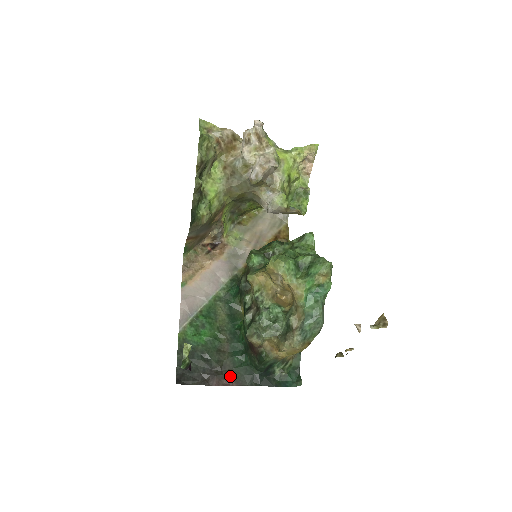
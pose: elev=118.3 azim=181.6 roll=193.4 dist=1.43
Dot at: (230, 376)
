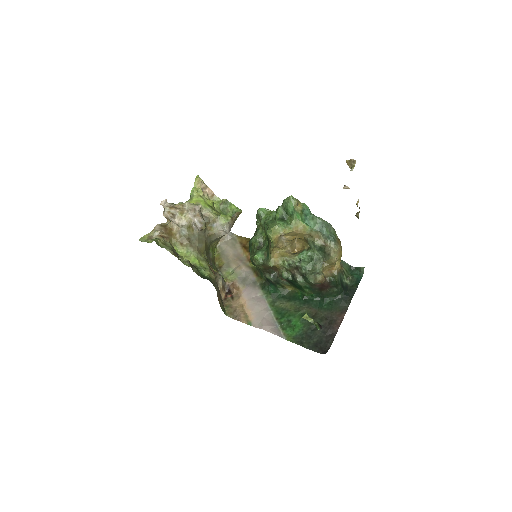
Dot at: (336, 316)
